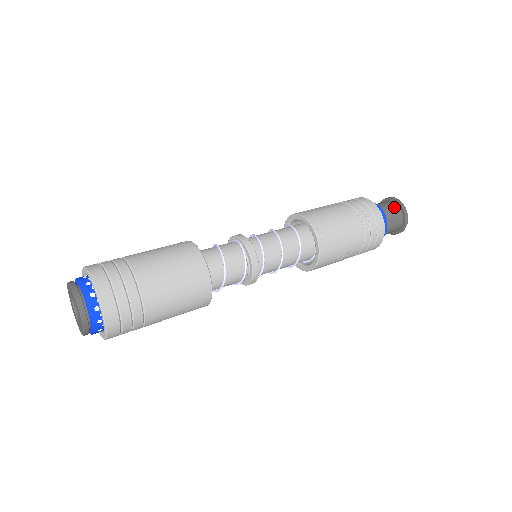
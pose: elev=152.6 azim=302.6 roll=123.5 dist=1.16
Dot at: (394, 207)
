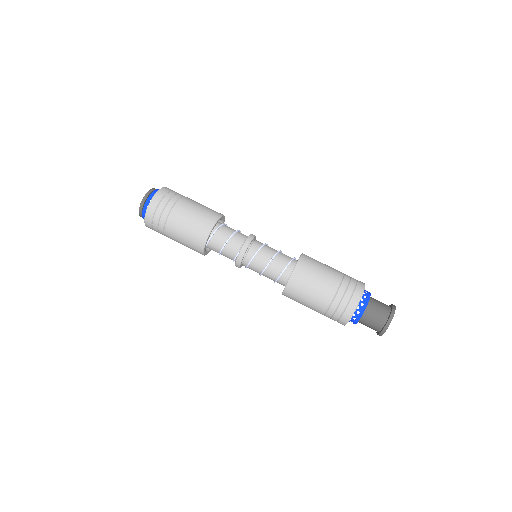
Dot at: (378, 324)
